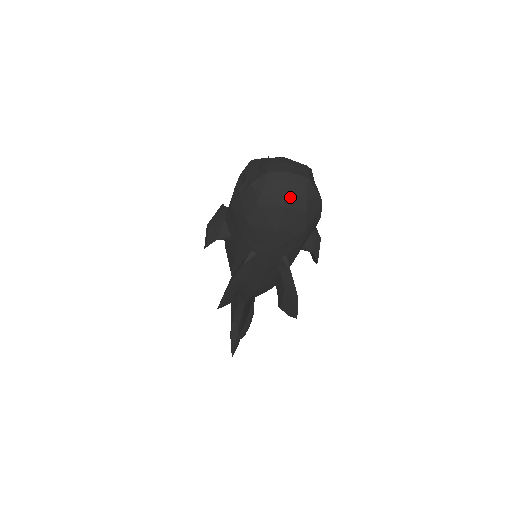
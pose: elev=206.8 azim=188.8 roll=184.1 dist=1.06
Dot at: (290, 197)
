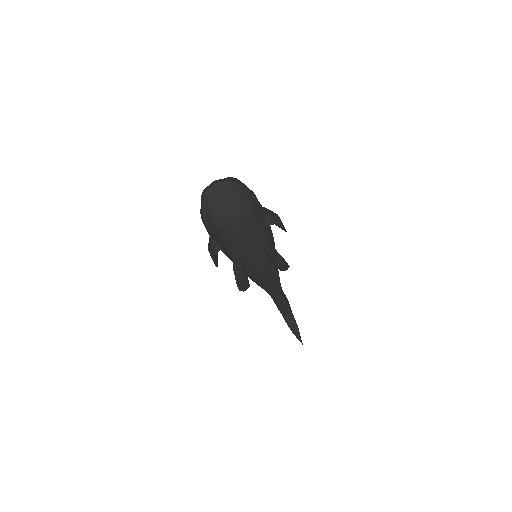
Dot at: (225, 196)
